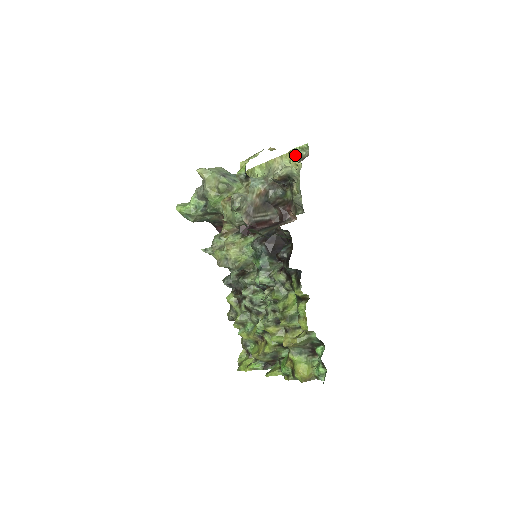
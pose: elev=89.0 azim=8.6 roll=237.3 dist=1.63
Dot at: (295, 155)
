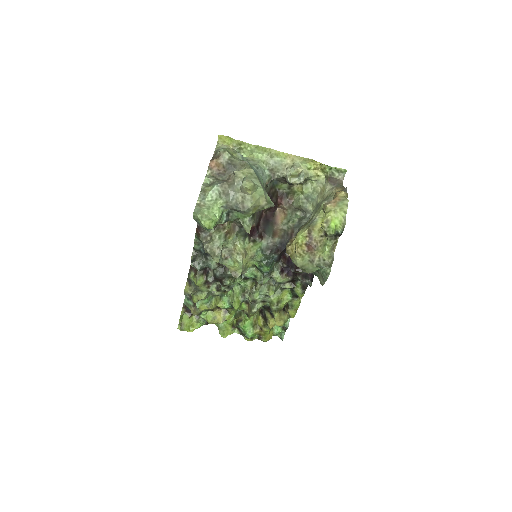
Dot at: (321, 166)
